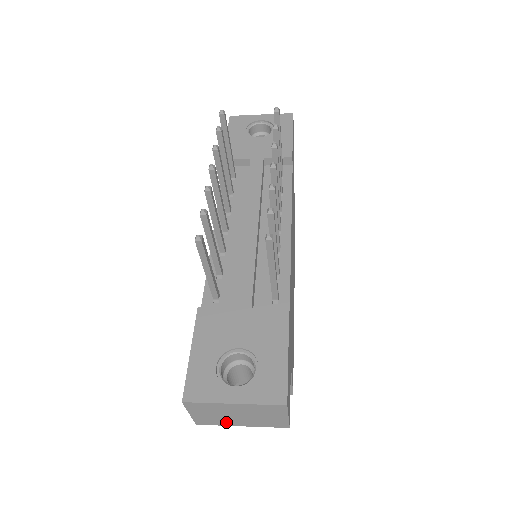
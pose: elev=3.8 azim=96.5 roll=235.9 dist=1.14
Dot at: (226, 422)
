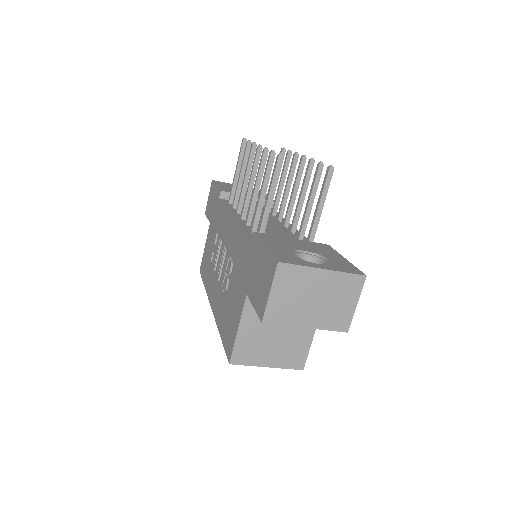
Dot at: (295, 317)
